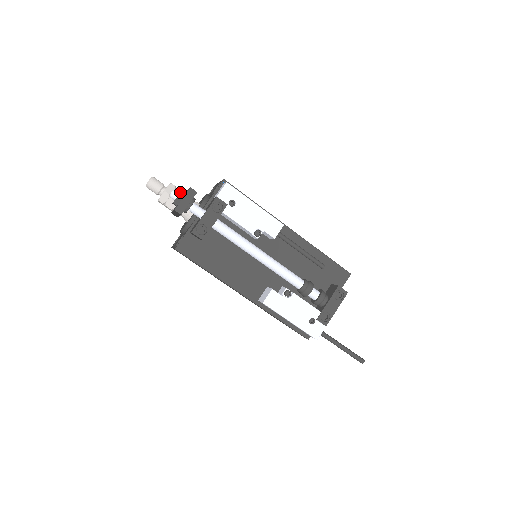
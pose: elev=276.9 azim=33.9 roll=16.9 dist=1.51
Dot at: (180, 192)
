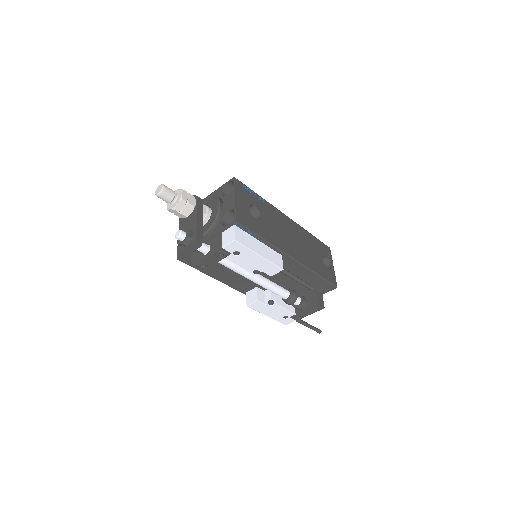
Dot at: (185, 240)
